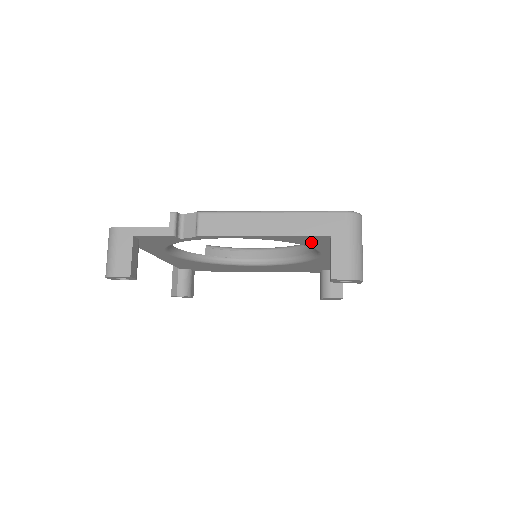
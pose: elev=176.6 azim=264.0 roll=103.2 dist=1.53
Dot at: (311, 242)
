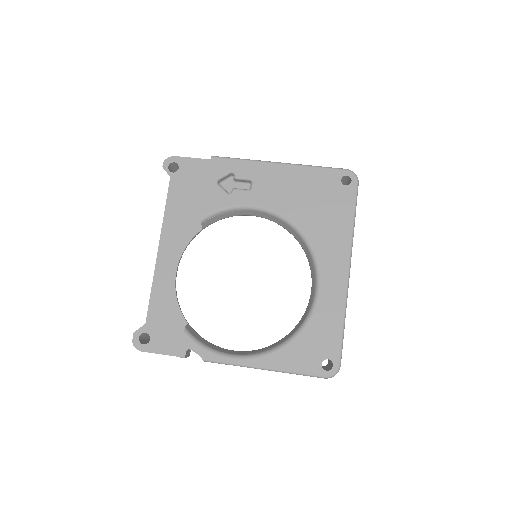
Dot at: occluded
